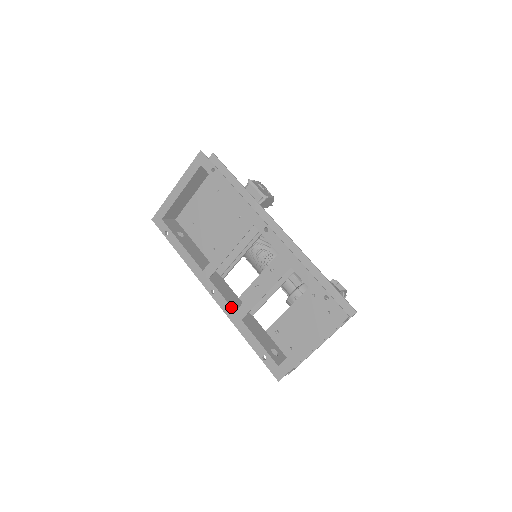
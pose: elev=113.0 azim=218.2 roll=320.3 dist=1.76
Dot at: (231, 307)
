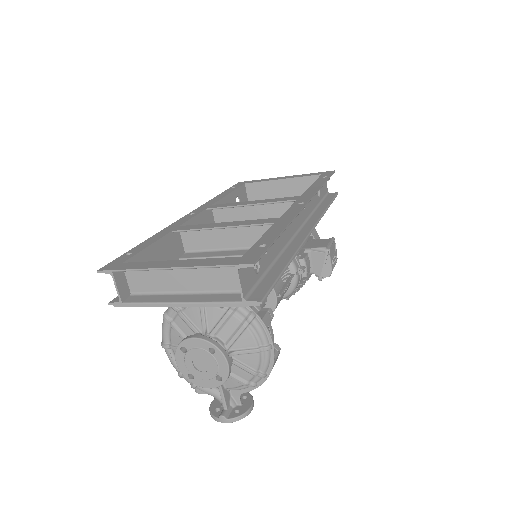
Dot at: (183, 223)
